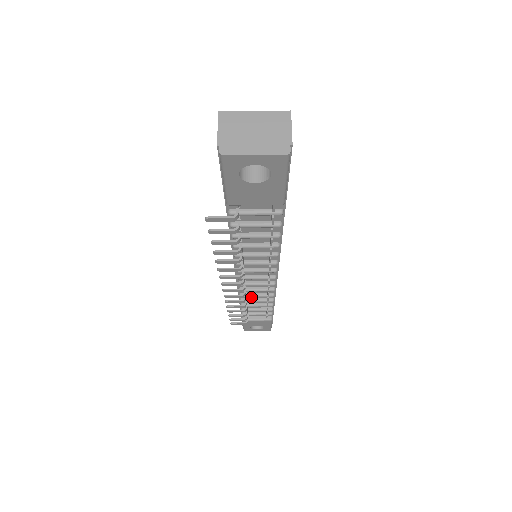
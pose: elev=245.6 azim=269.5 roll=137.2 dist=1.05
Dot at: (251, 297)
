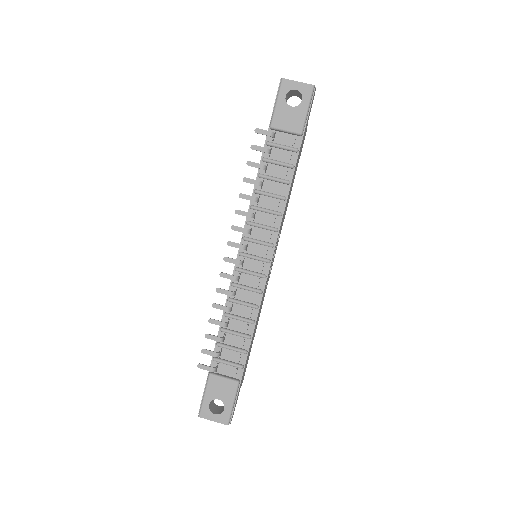
Dot at: (235, 312)
